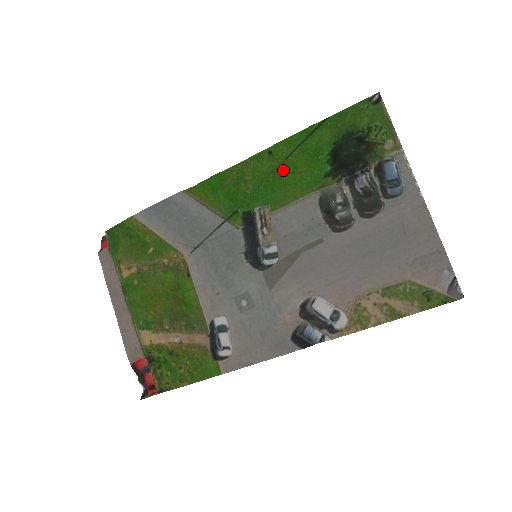
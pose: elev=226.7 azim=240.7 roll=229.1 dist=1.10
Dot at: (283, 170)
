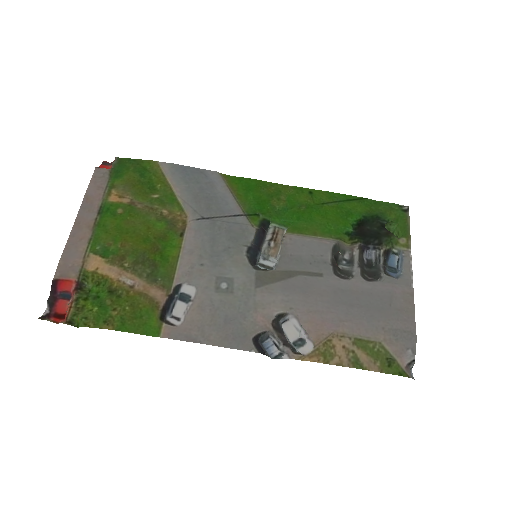
Dot at: (315, 209)
